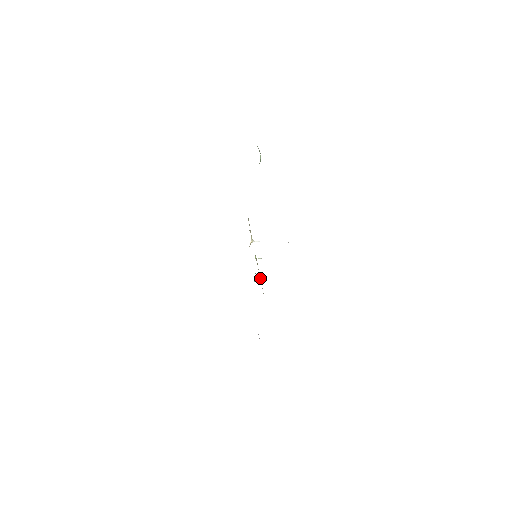
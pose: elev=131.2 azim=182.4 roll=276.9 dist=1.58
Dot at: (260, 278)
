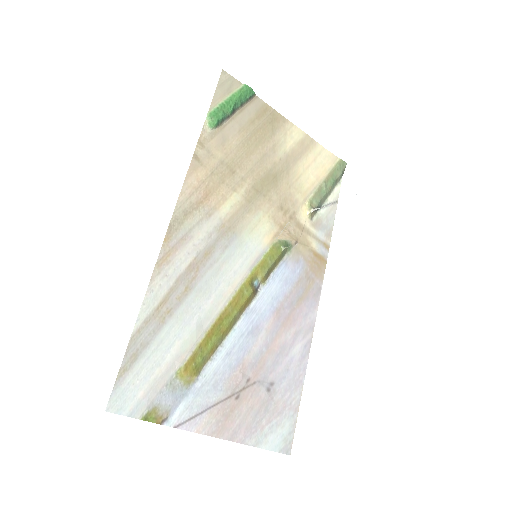
Dot at: (231, 300)
